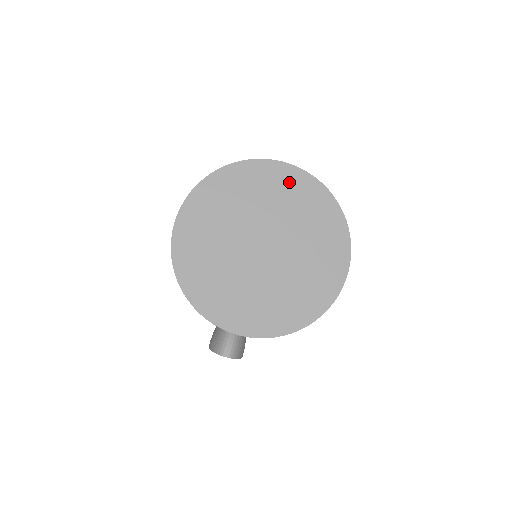
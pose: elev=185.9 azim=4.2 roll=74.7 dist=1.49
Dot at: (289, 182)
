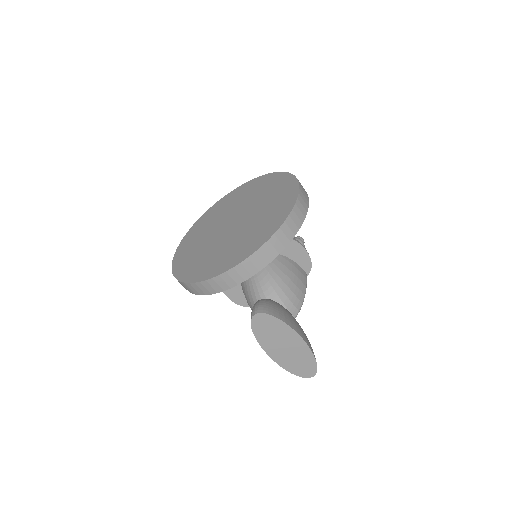
Dot at: (237, 194)
